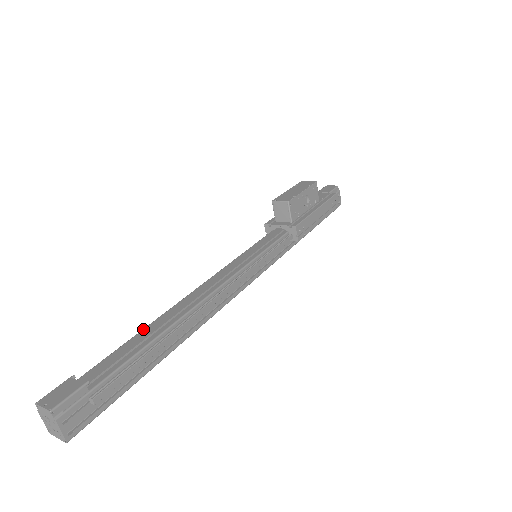
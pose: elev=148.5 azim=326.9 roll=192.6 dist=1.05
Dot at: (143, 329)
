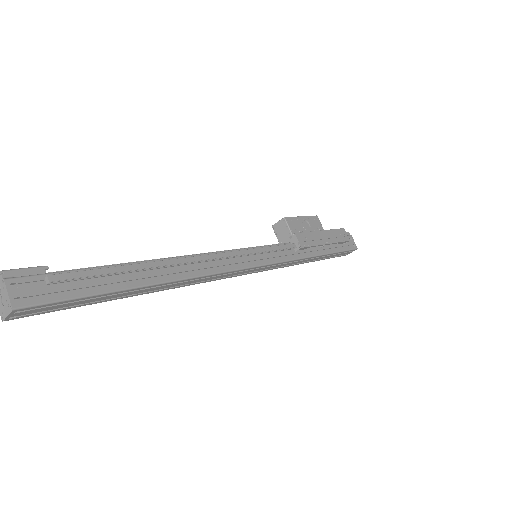
Dot at: occluded
